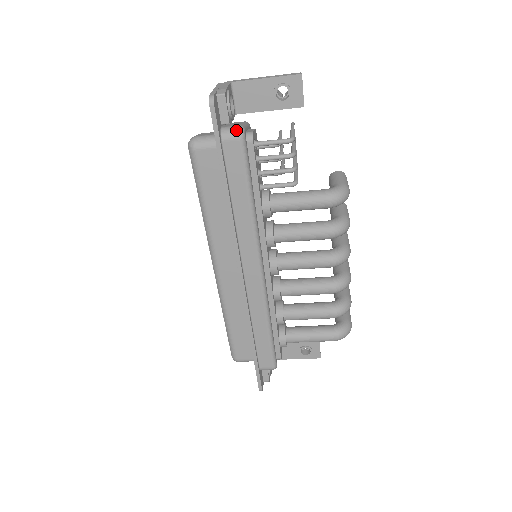
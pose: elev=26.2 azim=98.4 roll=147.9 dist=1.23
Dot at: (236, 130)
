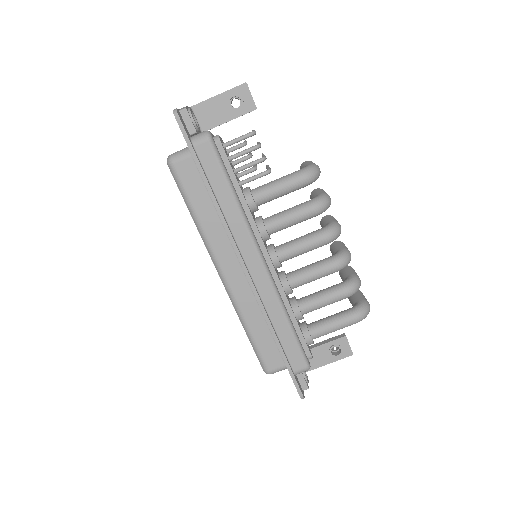
Dot at: (203, 134)
